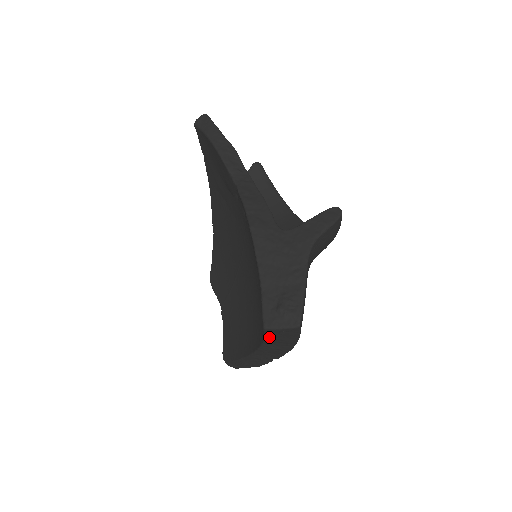
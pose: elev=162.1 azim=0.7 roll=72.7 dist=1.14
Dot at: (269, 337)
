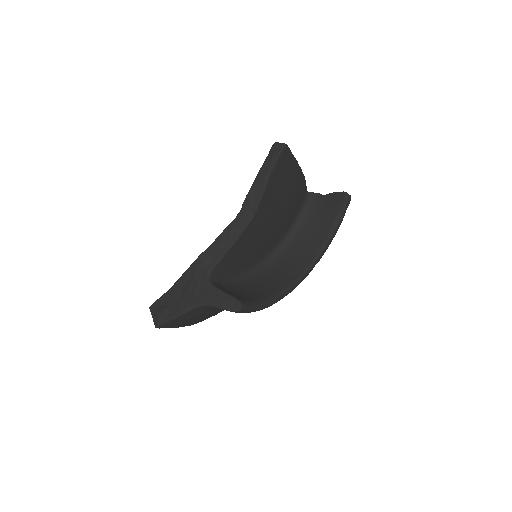
Dot at: occluded
